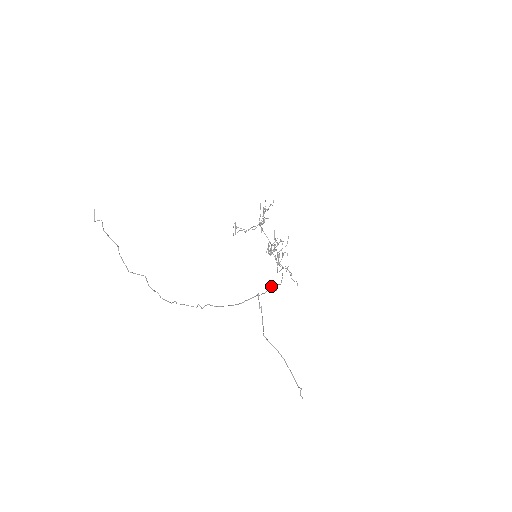
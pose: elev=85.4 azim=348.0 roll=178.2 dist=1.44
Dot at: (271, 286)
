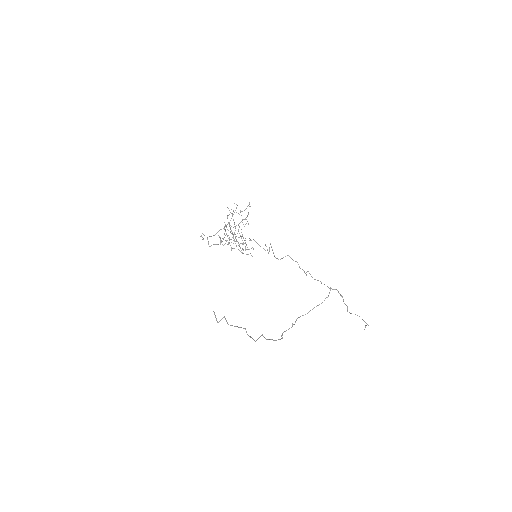
Dot at: occluded
